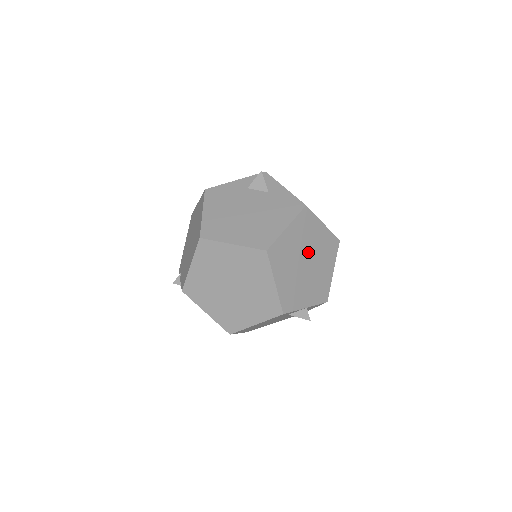
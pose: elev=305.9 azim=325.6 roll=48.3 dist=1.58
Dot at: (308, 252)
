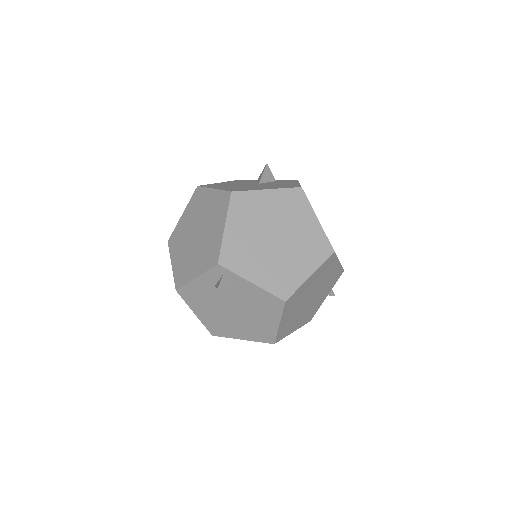
Dot at: (308, 296)
